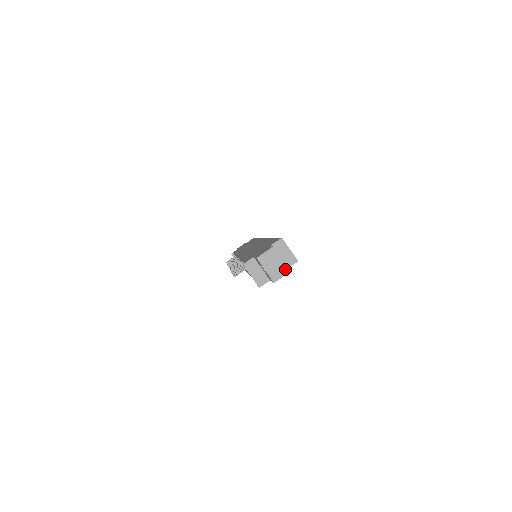
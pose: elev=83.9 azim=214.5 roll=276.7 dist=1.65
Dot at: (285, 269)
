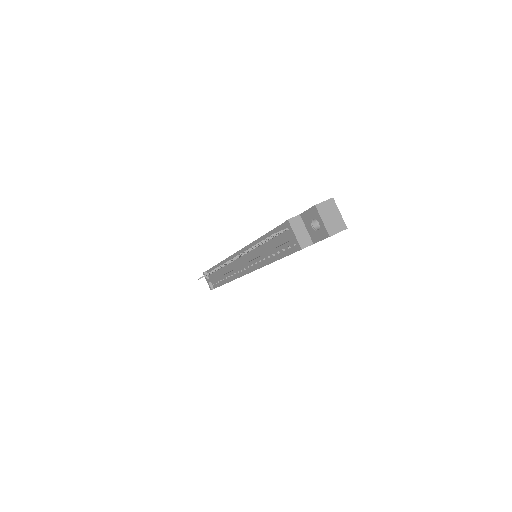
Dot at: (342, 225)
